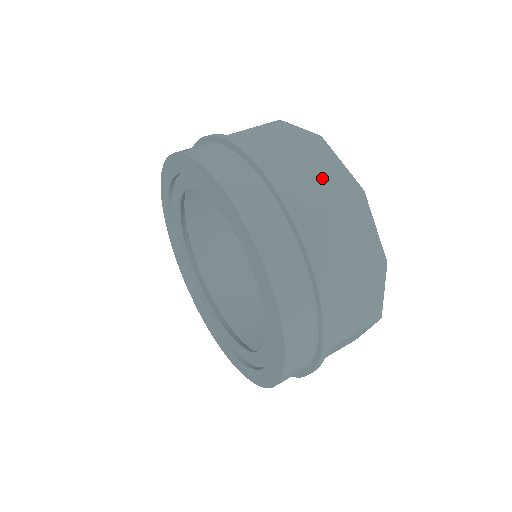
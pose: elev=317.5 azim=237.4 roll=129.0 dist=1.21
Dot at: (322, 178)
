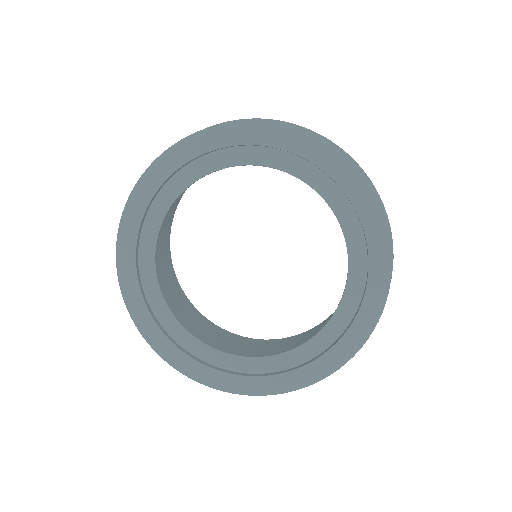
Dot at: occluded
